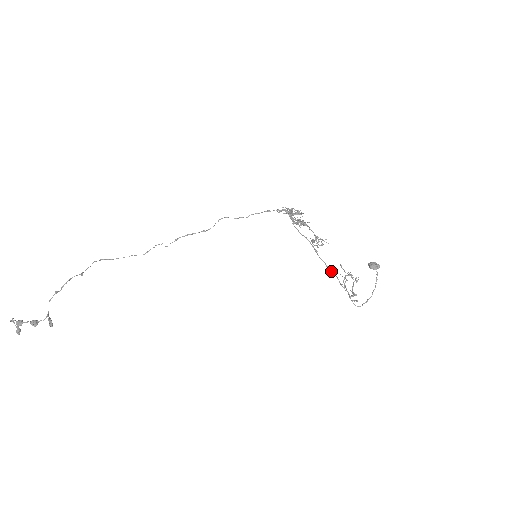
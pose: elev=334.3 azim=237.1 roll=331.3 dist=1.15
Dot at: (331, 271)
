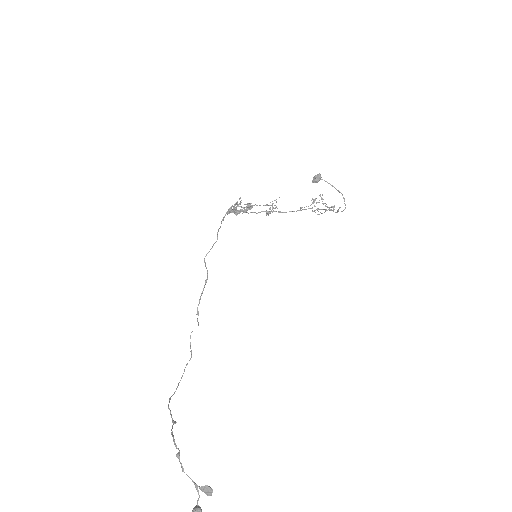
Dot at: (304, 209)
